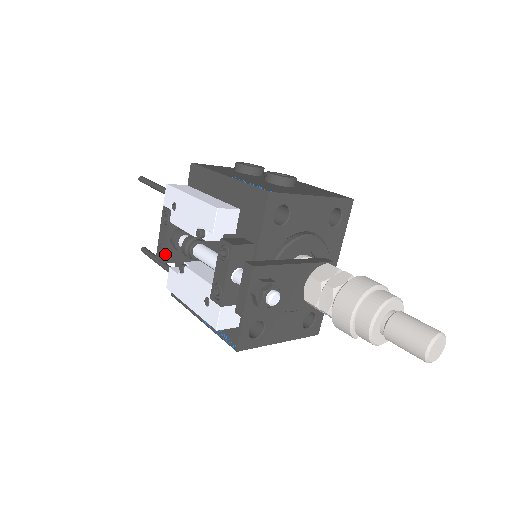
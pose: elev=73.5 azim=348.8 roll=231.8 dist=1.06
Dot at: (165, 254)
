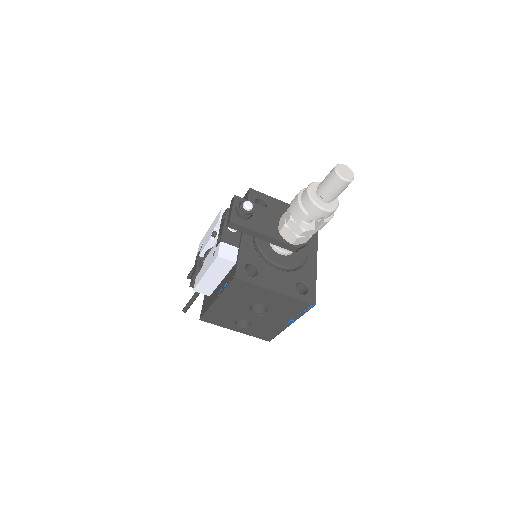
Dot at: (195, 276)
